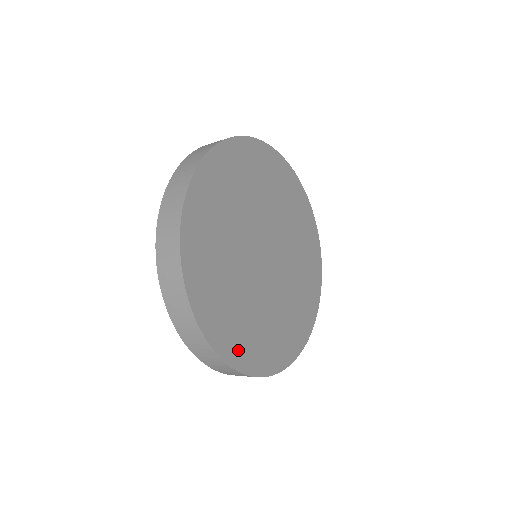
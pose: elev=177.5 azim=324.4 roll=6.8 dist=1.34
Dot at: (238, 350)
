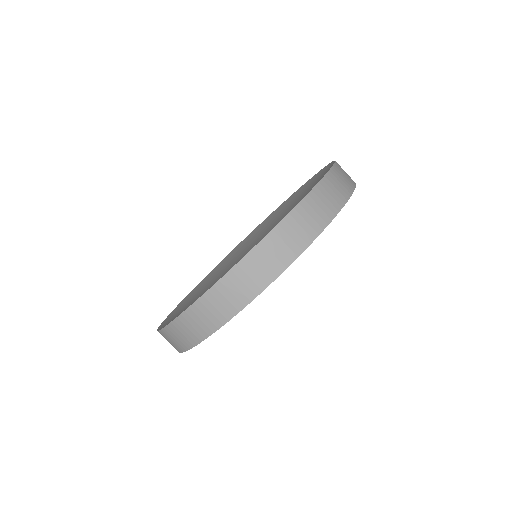
Dot at: occluded
